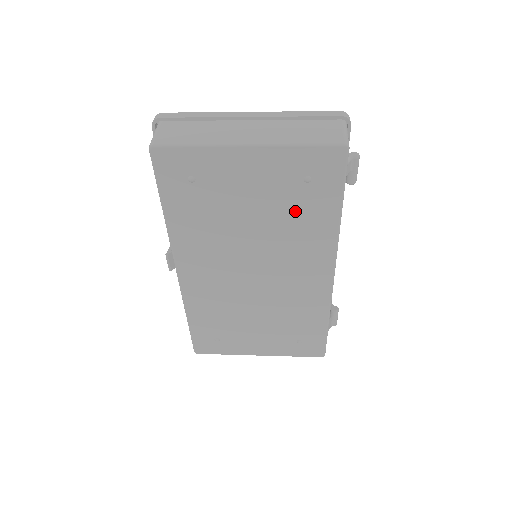
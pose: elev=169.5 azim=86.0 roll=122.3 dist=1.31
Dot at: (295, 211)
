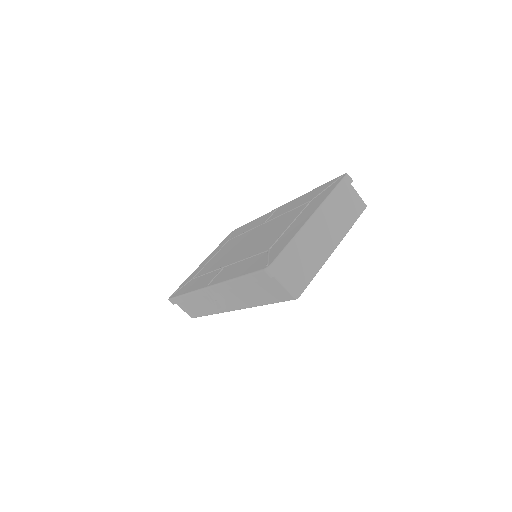
Dot at: occluded
